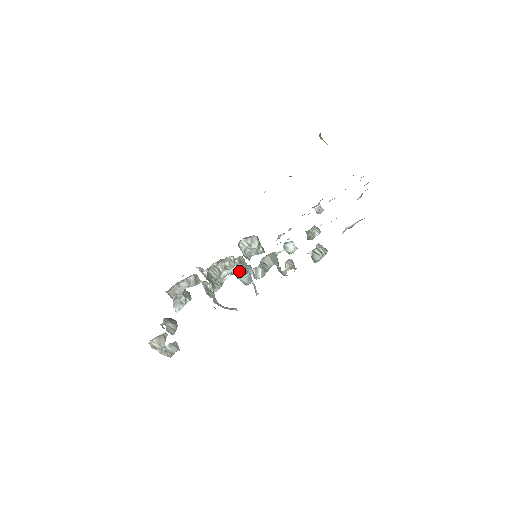
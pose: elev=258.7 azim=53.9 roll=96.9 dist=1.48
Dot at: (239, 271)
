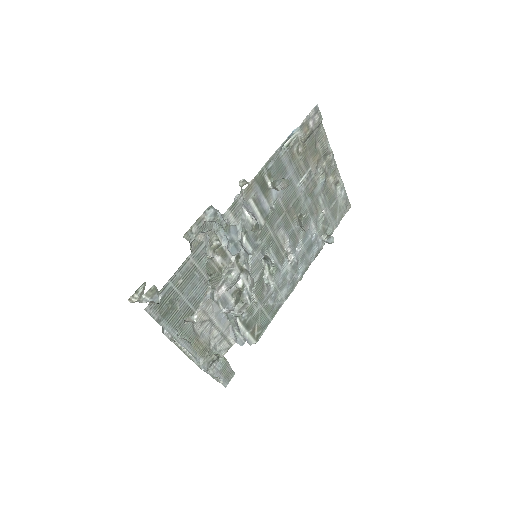
Dot at: (227, 248)
